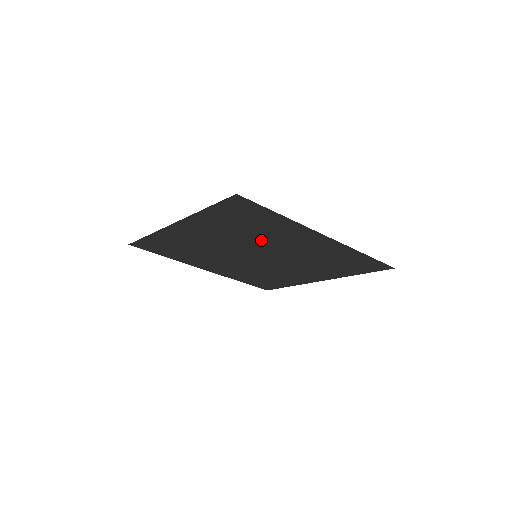
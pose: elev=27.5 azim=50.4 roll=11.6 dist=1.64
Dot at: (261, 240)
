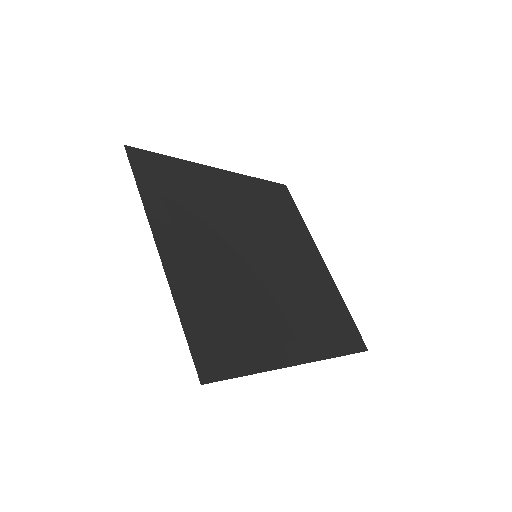
Dot at: (251, 298)
